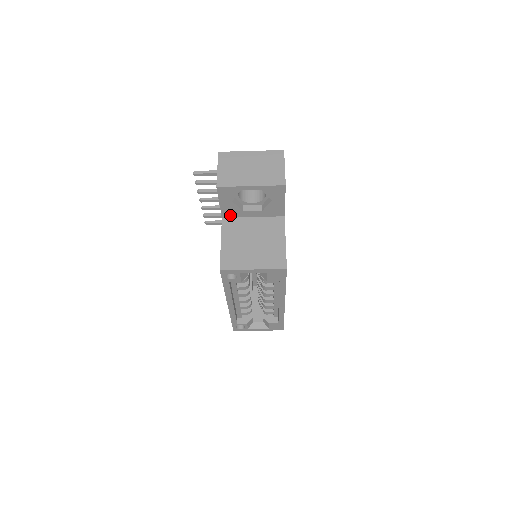
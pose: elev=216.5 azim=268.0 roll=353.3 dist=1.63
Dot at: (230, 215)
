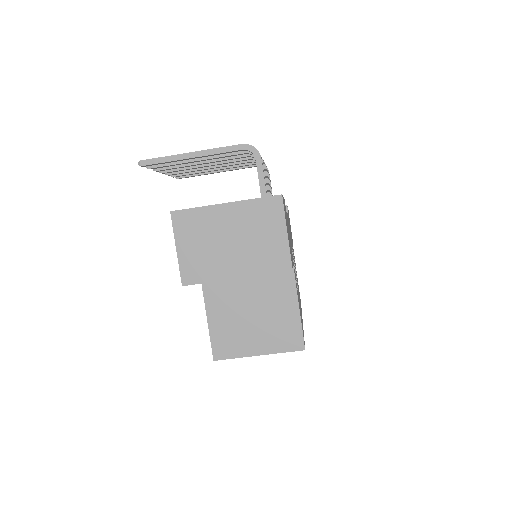
Dot at: occluded
